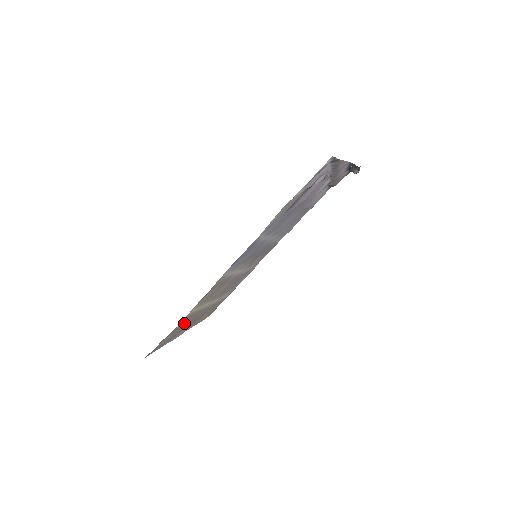
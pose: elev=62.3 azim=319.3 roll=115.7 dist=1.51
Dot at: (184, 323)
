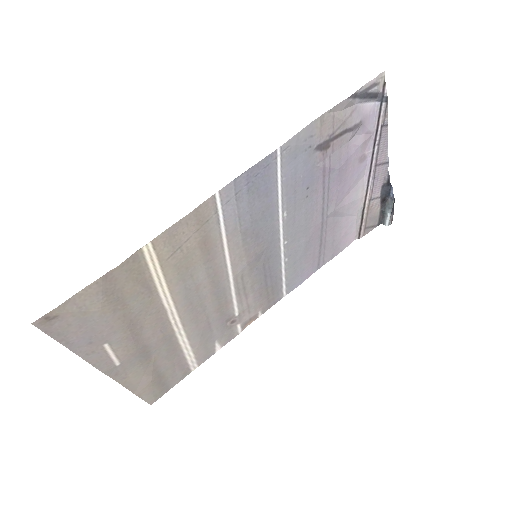
Dot at: (125, 296)
